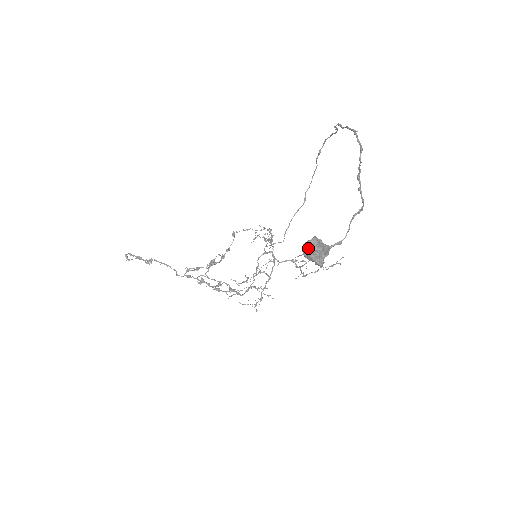
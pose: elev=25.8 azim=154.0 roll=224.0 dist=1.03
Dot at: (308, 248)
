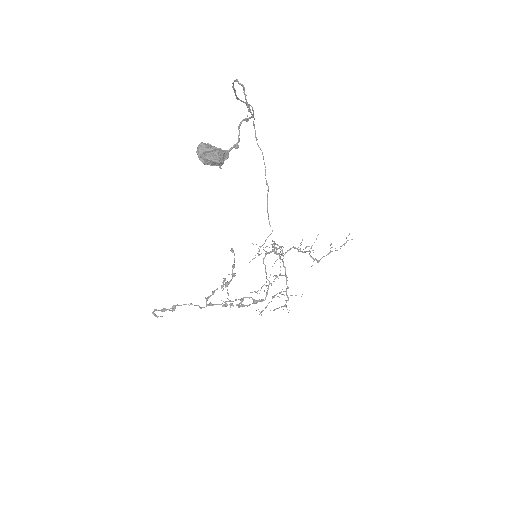
Dot at: (199, 153)
